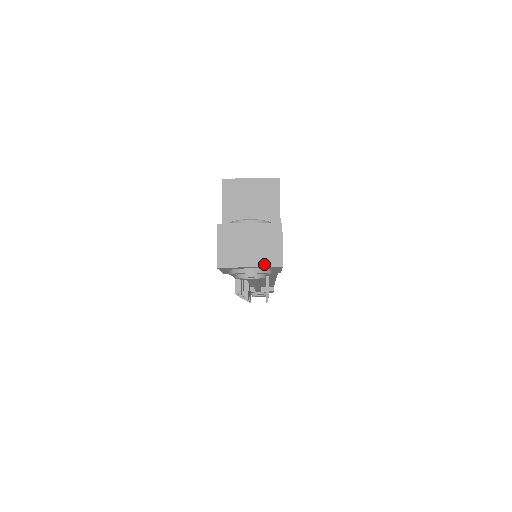
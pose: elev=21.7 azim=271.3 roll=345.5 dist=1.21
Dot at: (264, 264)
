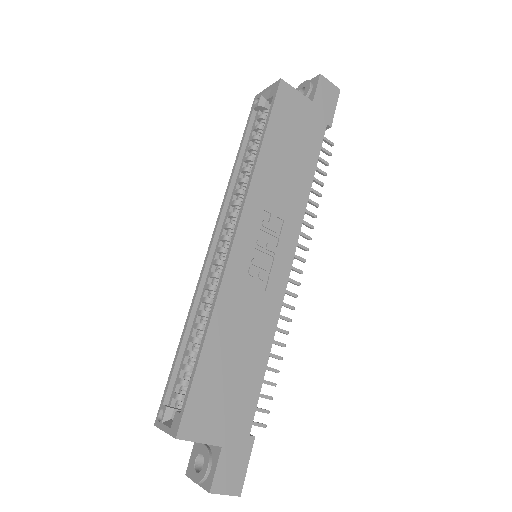
Dot at: occluded
